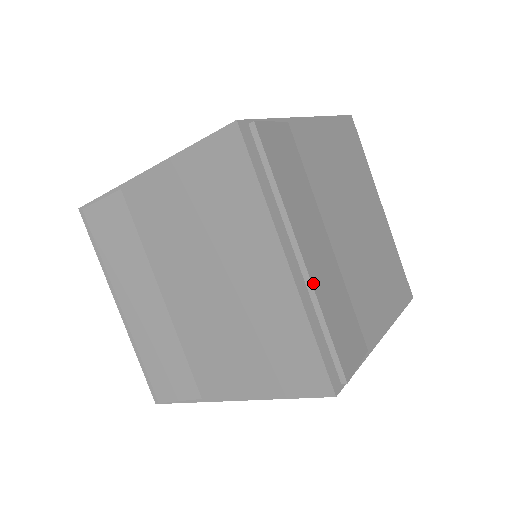
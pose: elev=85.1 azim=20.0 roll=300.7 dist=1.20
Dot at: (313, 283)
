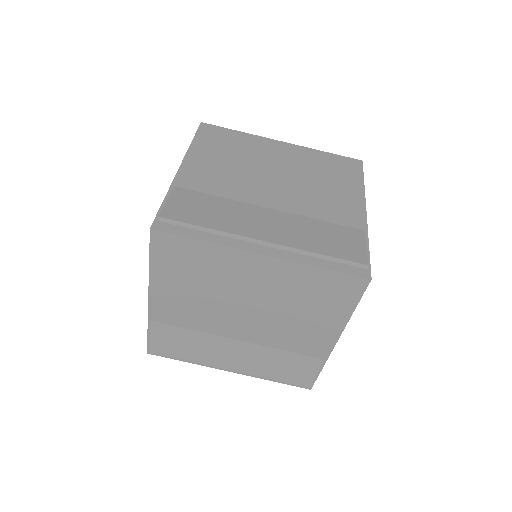
Dot at: (287, 245)
